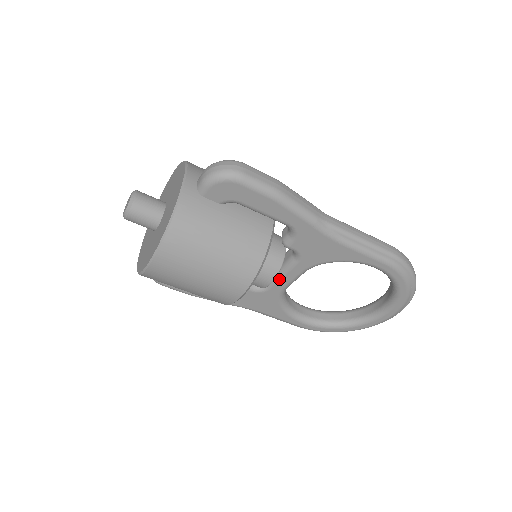
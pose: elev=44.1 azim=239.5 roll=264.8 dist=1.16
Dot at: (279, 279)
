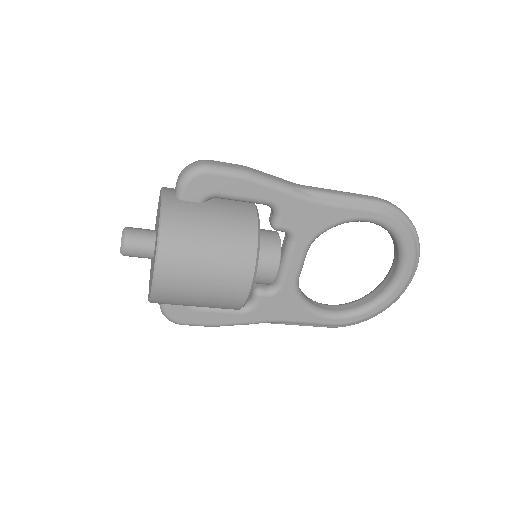
Dot at: (286, 270)
